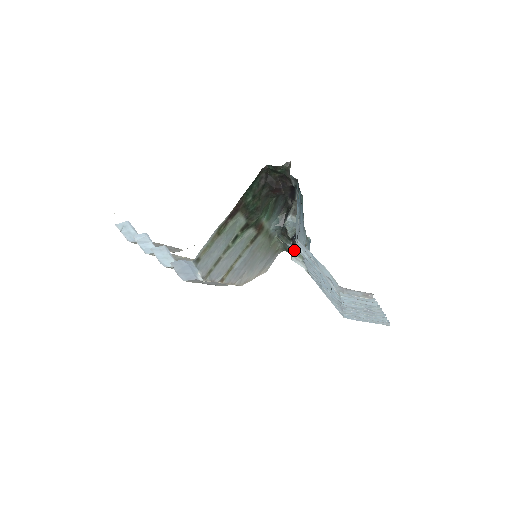
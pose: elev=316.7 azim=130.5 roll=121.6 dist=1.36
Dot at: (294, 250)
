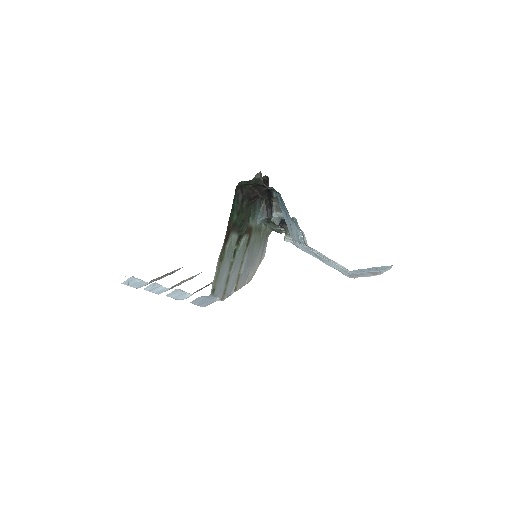
Dot at: (283, 230)
